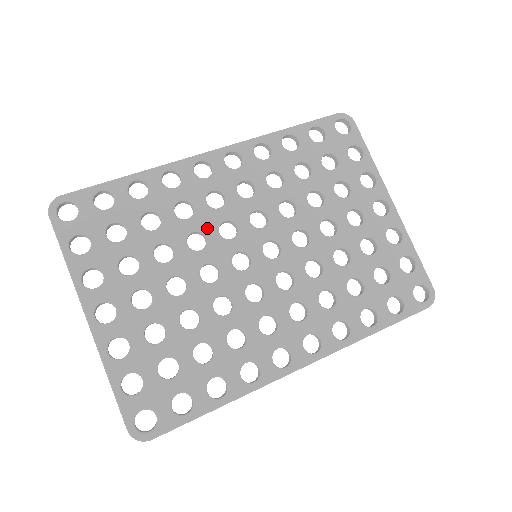
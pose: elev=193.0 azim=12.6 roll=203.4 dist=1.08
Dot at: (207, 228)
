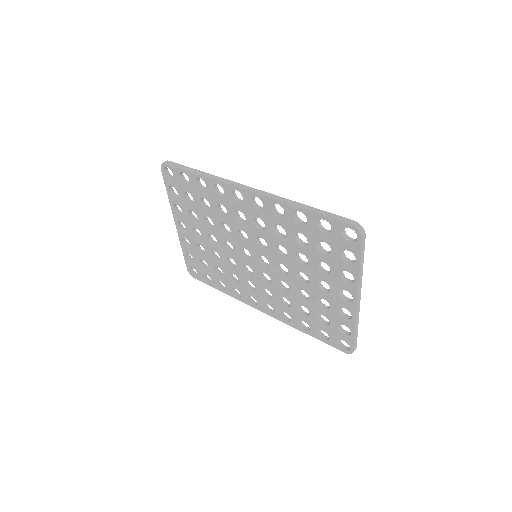
Dot at: (232, 227)
